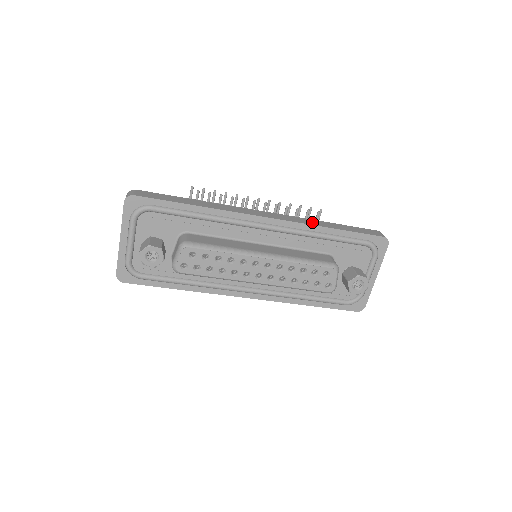
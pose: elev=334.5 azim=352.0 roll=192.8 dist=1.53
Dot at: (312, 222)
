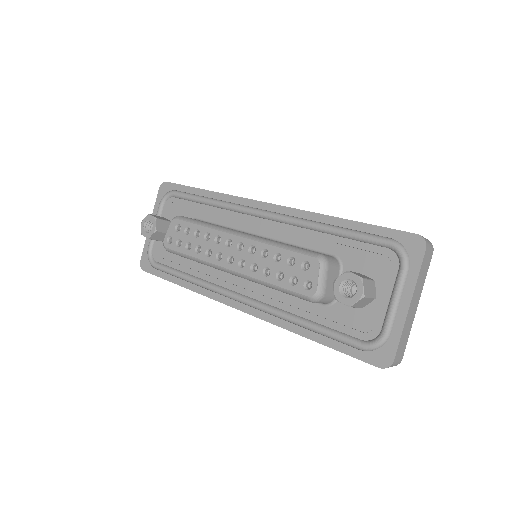
Dot at: occluded
